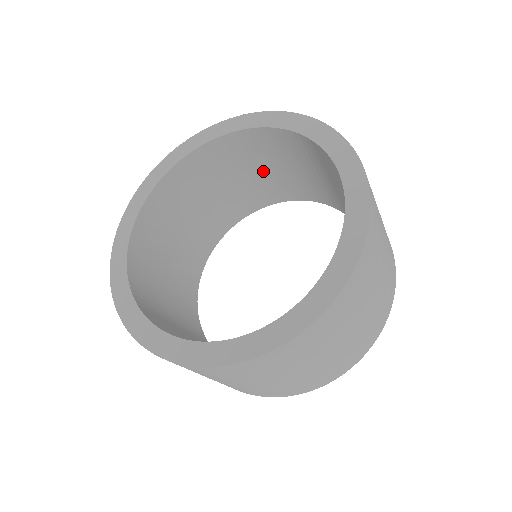
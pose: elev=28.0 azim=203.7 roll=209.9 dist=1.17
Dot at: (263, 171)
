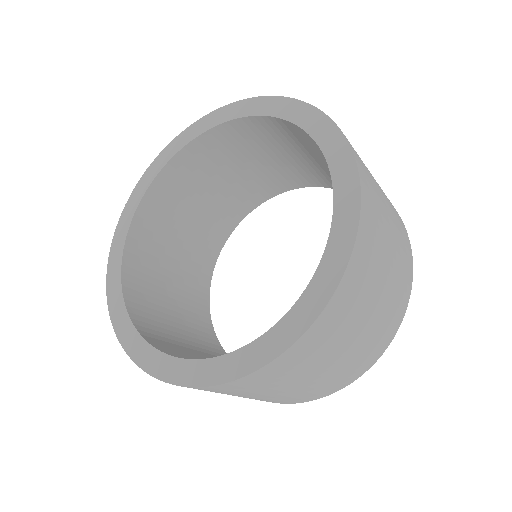
Dot at: occluded
